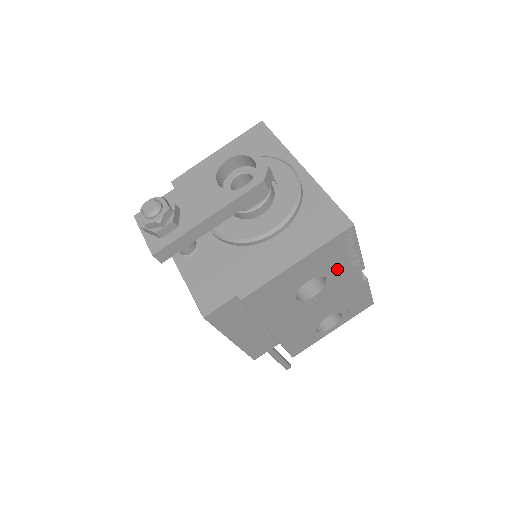
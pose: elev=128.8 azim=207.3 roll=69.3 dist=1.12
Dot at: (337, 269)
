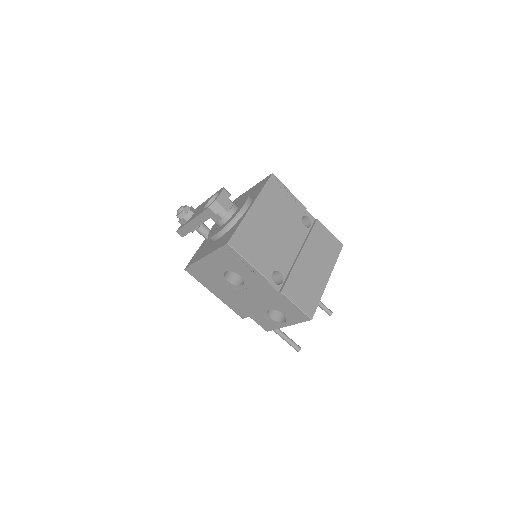
Dot at: (243, 272)
